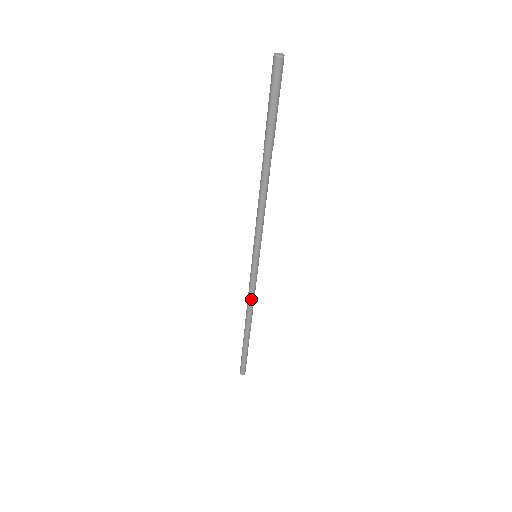
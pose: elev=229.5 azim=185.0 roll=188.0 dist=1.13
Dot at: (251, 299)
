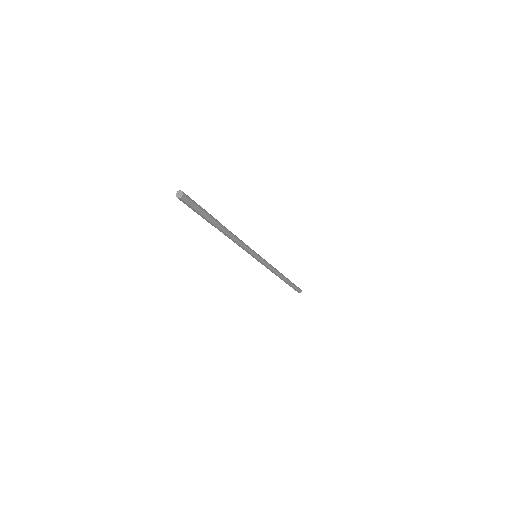
Dot at: (271, 271)
